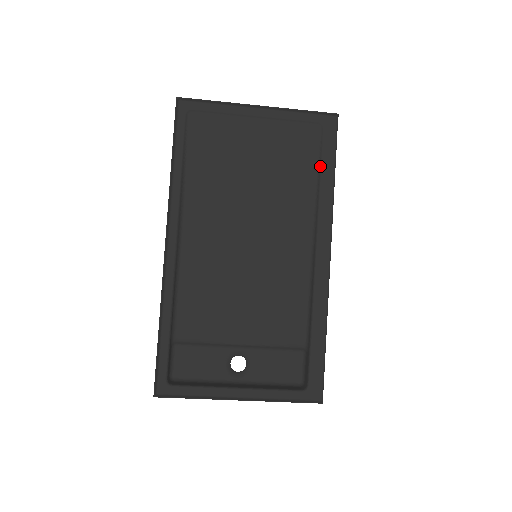
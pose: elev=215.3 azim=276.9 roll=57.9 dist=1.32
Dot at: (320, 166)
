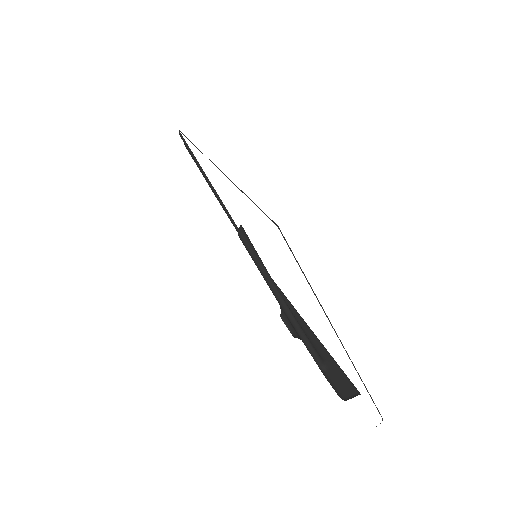
Dot at: occluded
